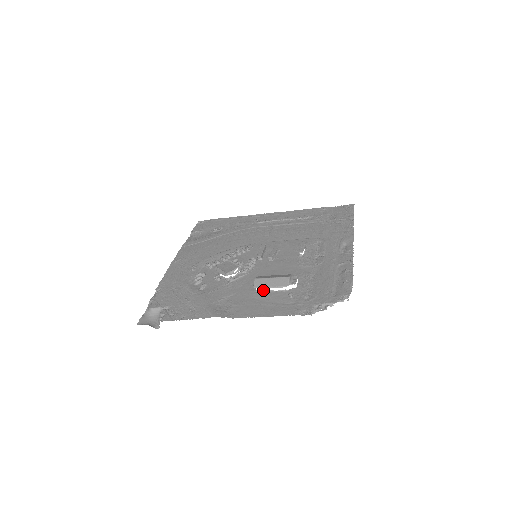
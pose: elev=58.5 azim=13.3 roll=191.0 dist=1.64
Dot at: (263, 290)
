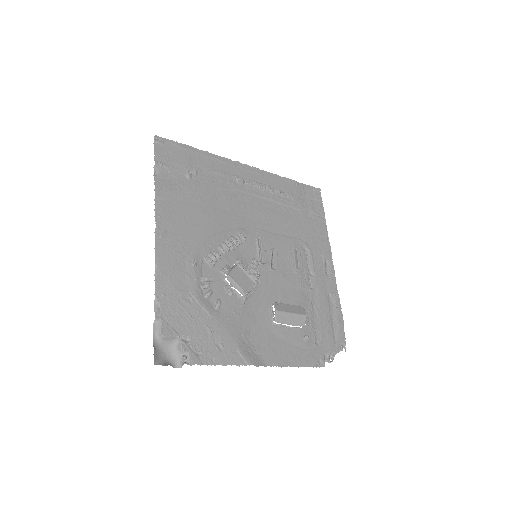
Dot at: (281, 324)
